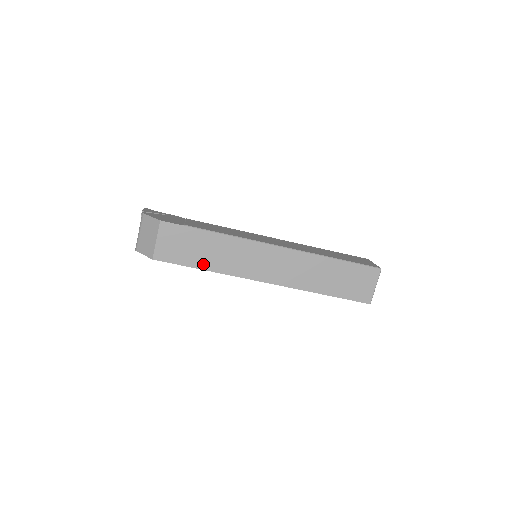
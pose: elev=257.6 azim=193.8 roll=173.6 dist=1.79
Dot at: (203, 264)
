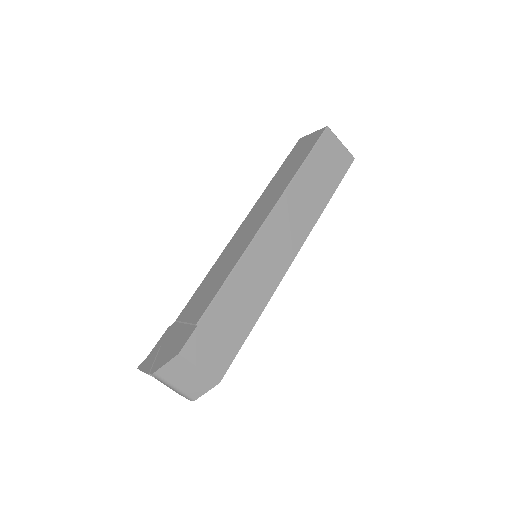
Dot at: (249, 322)
